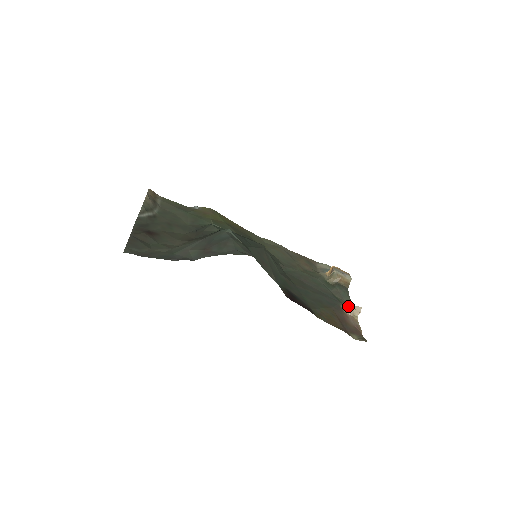
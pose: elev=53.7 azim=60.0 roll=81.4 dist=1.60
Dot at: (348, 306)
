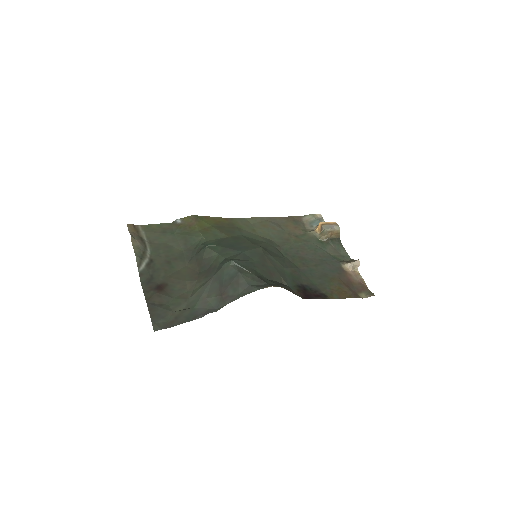
Dot at: (348, 264)
